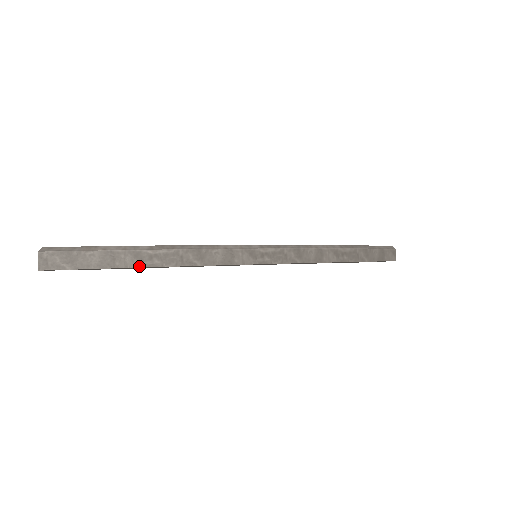
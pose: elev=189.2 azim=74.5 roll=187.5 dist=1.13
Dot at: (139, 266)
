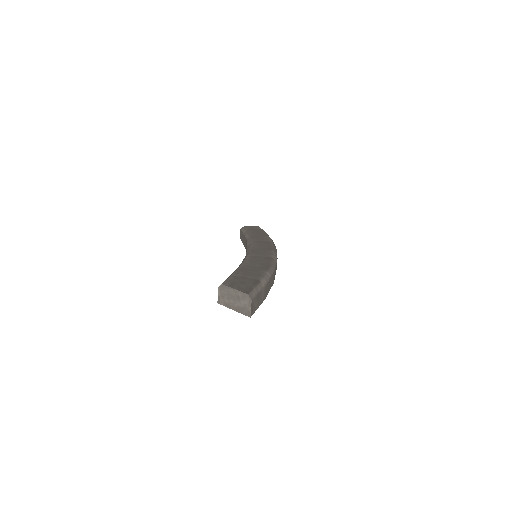
Dot at: occluded
